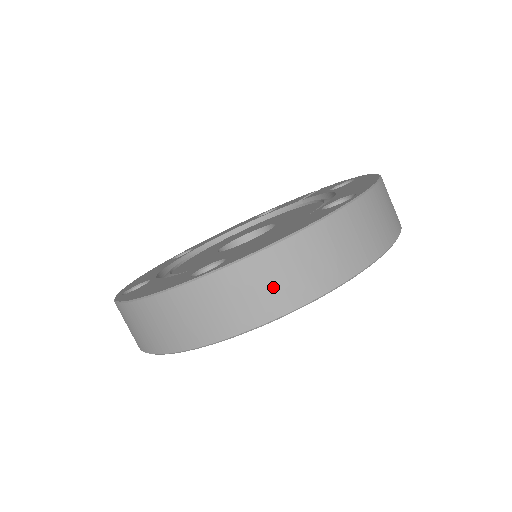
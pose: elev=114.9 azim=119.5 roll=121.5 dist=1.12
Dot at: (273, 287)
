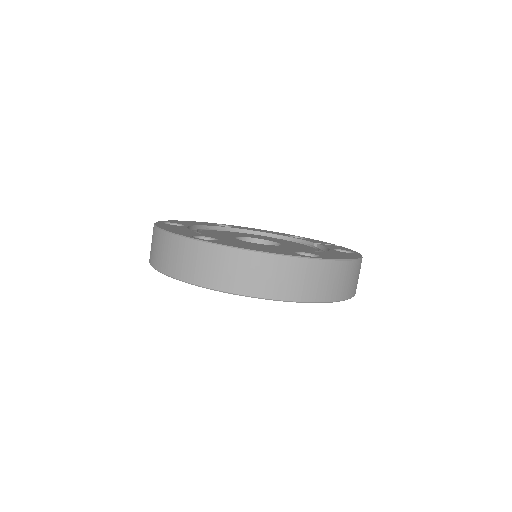
Dot at: (225, 272)
